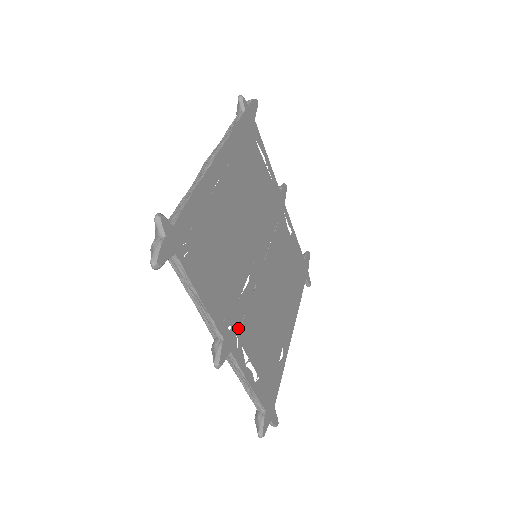
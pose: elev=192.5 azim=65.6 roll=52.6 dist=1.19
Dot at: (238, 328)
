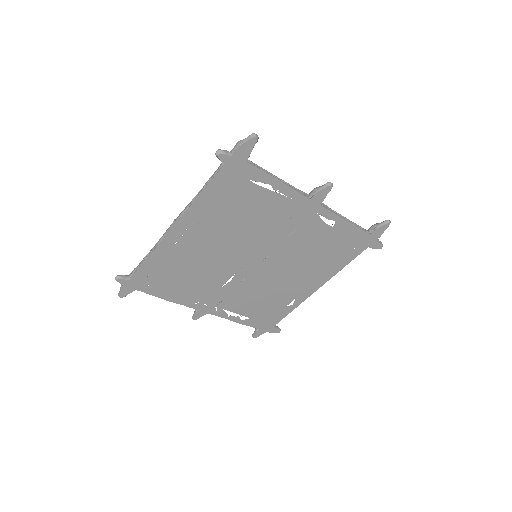
Dot at: (217, 303)
